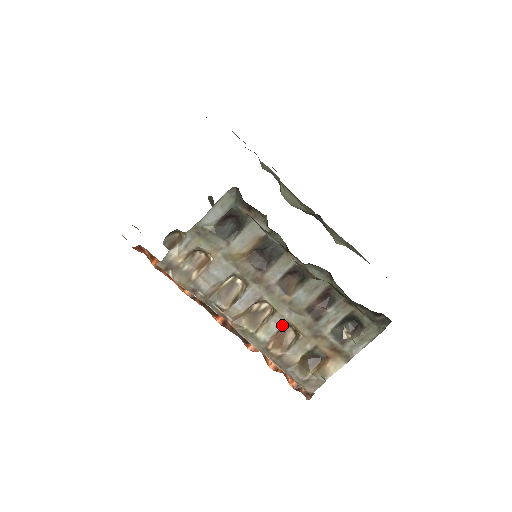
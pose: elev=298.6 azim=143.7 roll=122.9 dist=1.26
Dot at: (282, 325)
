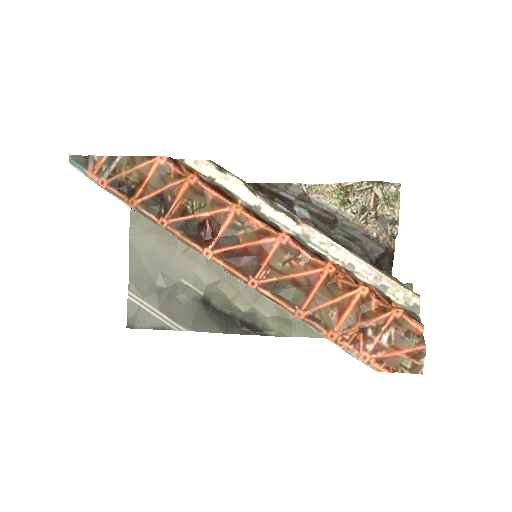
Dot at: occluded
